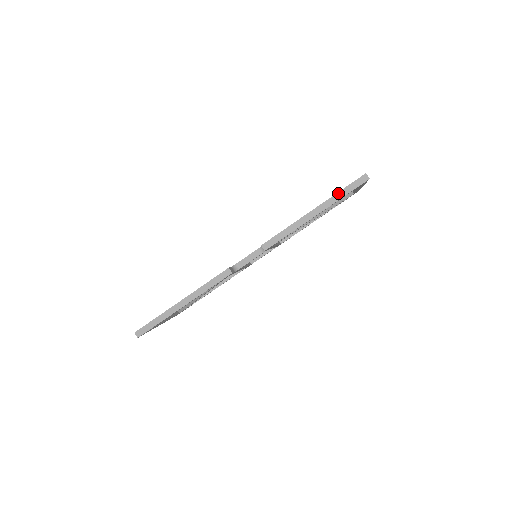
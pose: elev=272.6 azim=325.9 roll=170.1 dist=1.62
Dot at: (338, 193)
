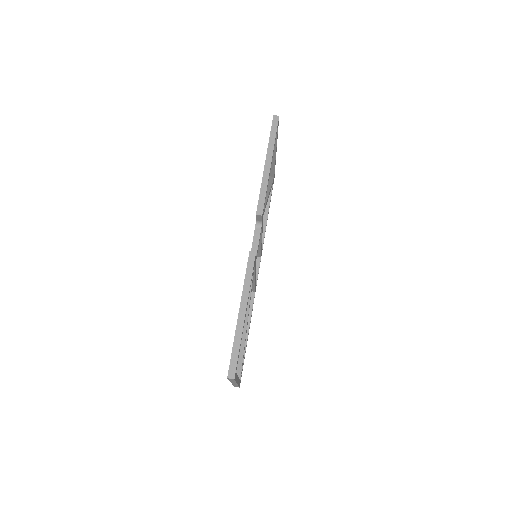
Dot at: (270, 140)
